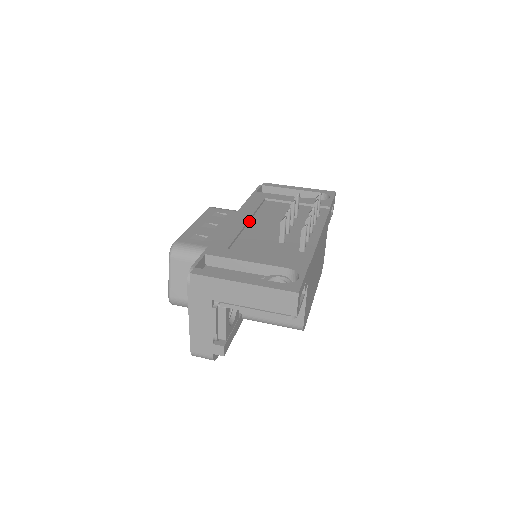
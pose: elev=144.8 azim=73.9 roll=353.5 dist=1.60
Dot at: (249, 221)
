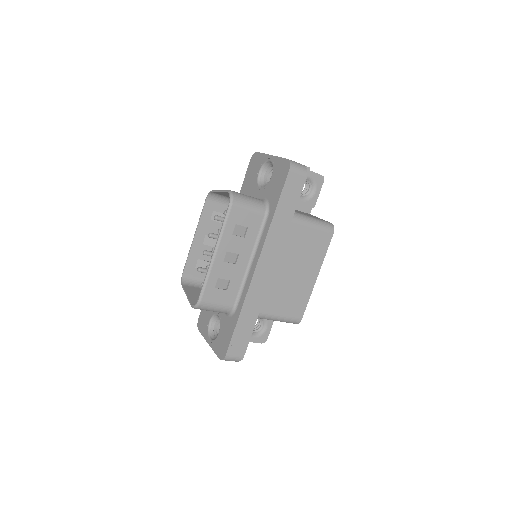
Dot at: occluded
